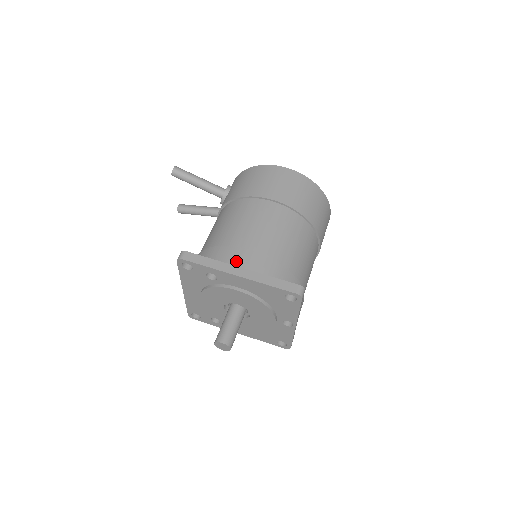
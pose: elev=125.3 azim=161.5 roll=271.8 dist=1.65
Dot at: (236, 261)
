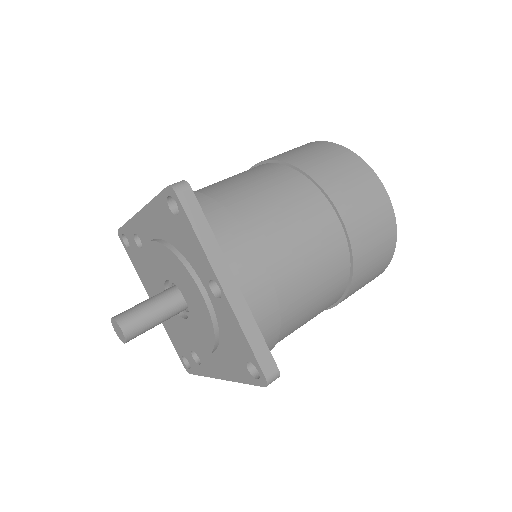
Dot at: occluded
